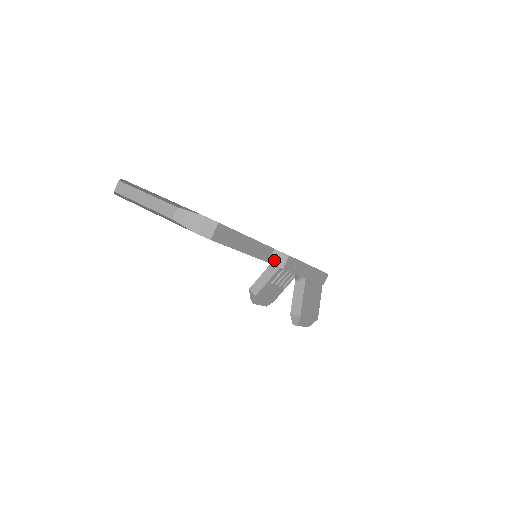
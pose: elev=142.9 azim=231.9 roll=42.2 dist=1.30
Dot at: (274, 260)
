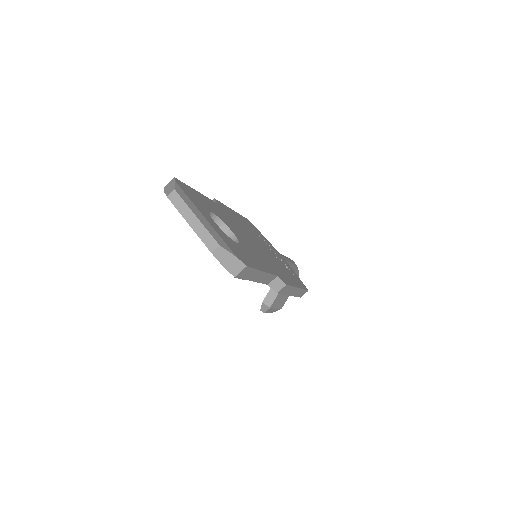
Dot at: (273, 284)
